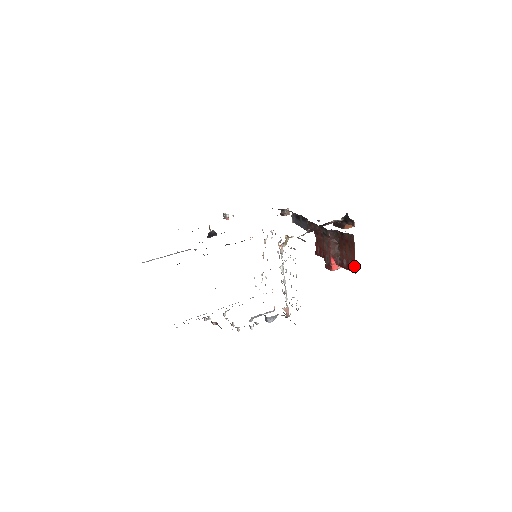
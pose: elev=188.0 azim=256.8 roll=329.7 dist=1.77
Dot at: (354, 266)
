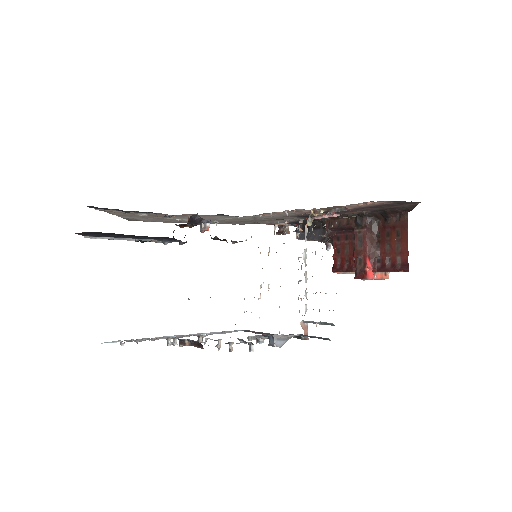
Dot at: (406, 261)
